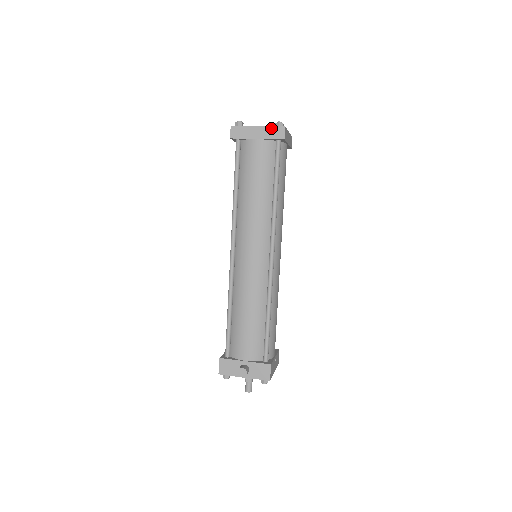
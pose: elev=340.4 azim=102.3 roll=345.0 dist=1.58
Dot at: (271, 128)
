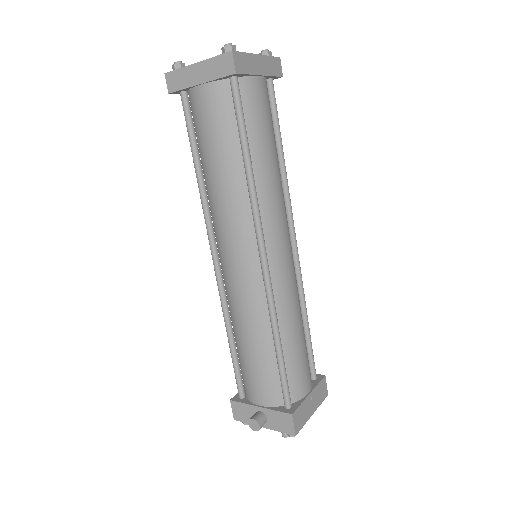
Dot at: (214, 60)
